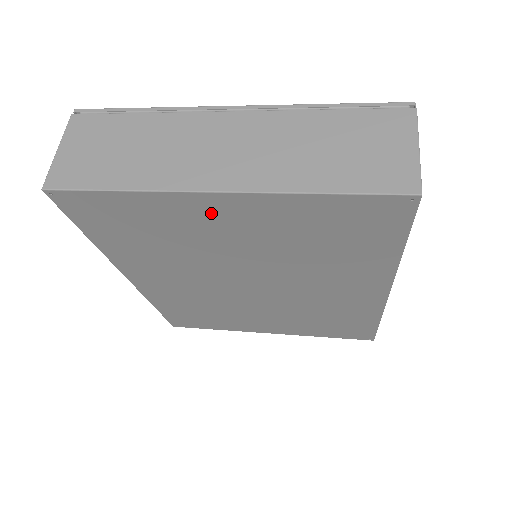
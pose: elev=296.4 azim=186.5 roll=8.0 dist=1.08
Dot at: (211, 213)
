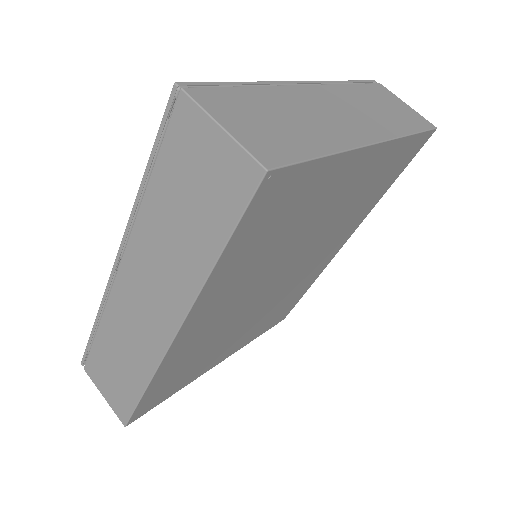
Dot at: (350, 174)
